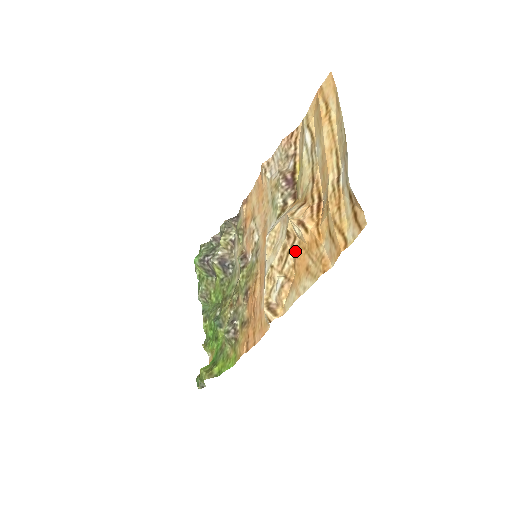
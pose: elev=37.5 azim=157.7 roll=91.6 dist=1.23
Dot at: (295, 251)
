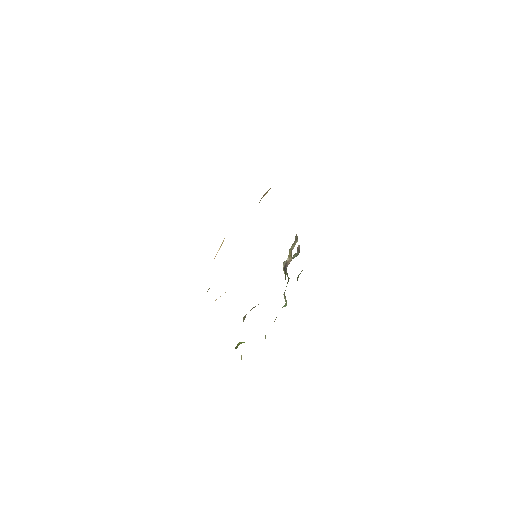
Dot at: occluded
